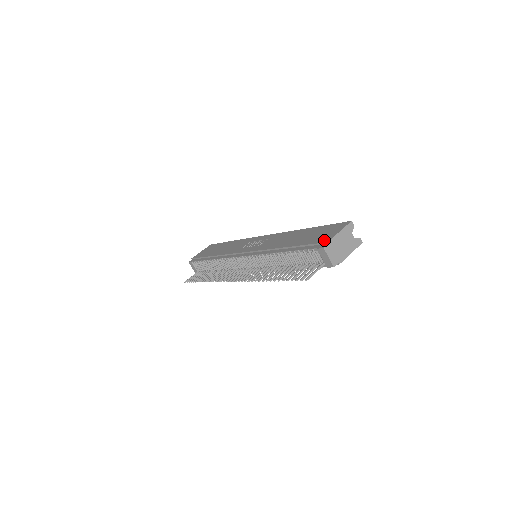
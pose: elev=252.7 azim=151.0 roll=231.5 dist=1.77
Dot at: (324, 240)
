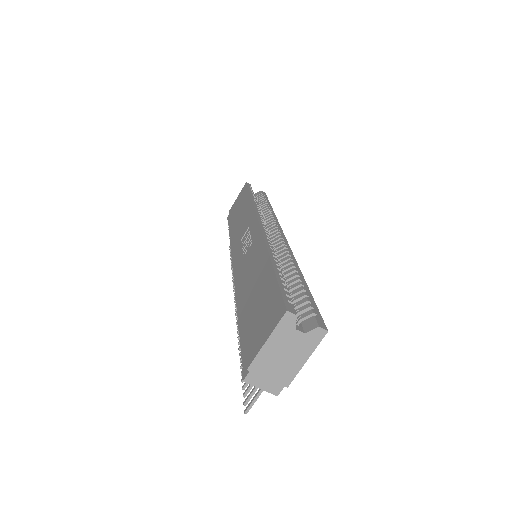
Dot at: (249, 354)
